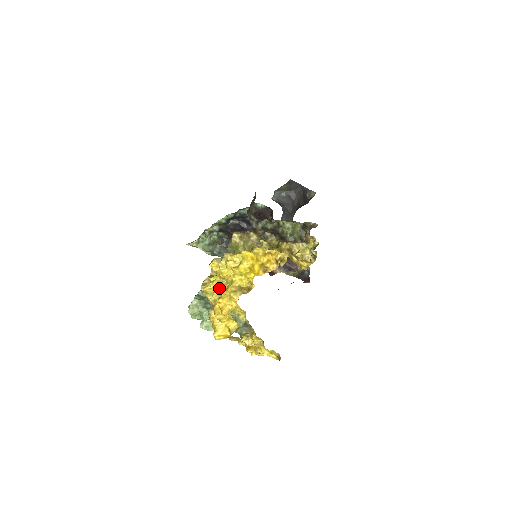
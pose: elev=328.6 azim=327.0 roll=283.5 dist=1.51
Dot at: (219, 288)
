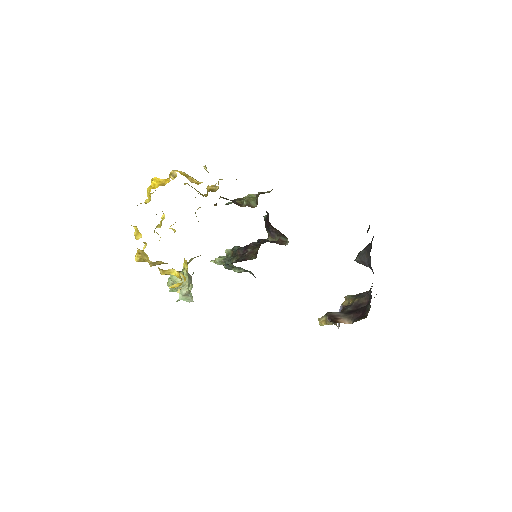
Dot at: occluded
